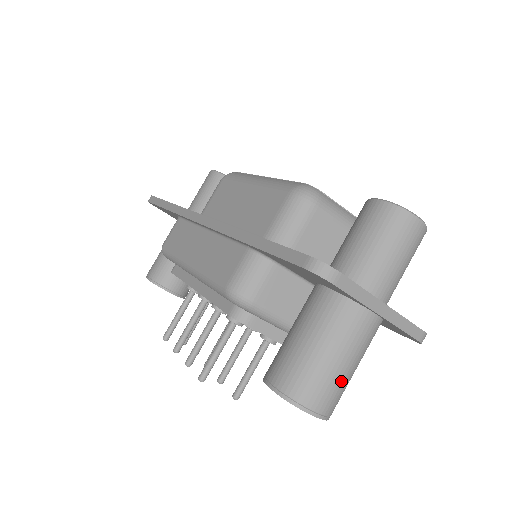
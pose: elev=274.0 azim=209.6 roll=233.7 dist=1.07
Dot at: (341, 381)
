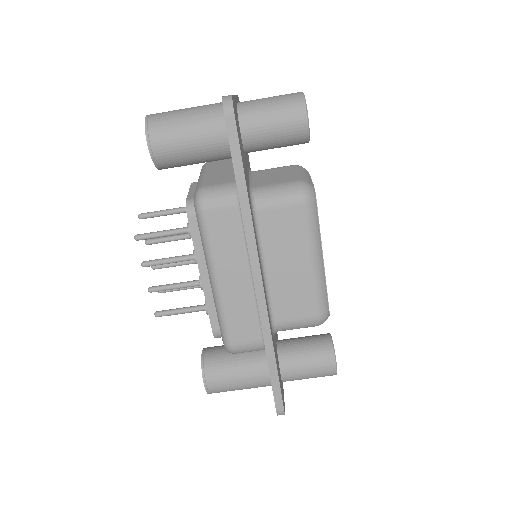
Dot at: occluded
